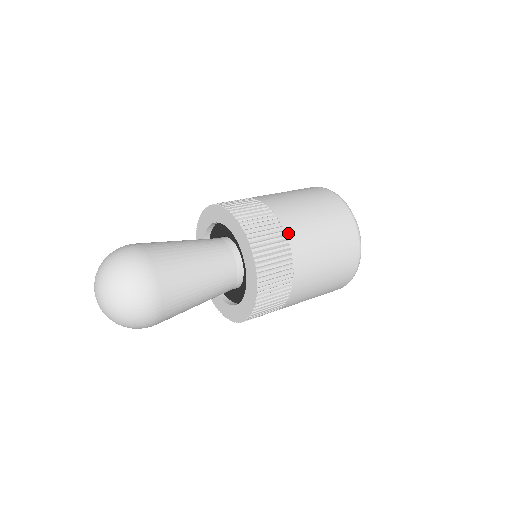
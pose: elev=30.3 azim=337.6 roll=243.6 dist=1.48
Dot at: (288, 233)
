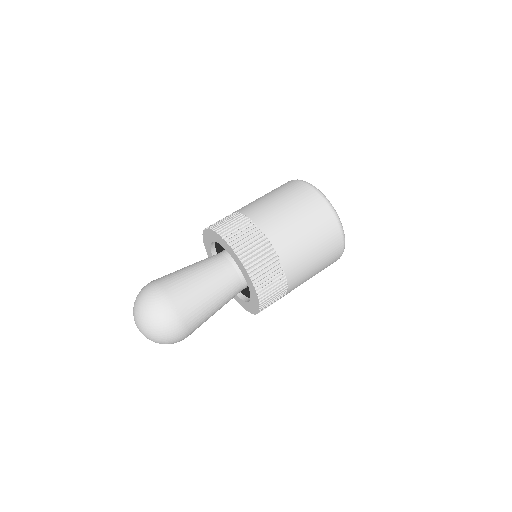
Dot at: (251, 217)
